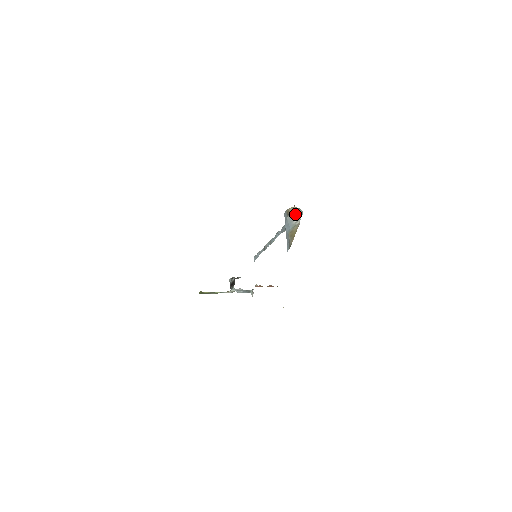
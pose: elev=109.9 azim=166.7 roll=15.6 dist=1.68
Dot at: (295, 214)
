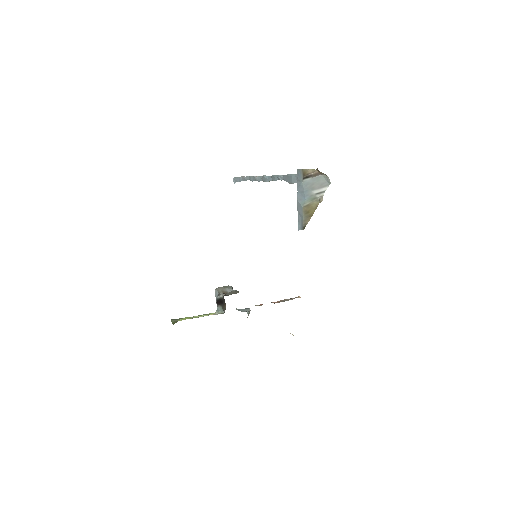
Dot at: (316, 180)
